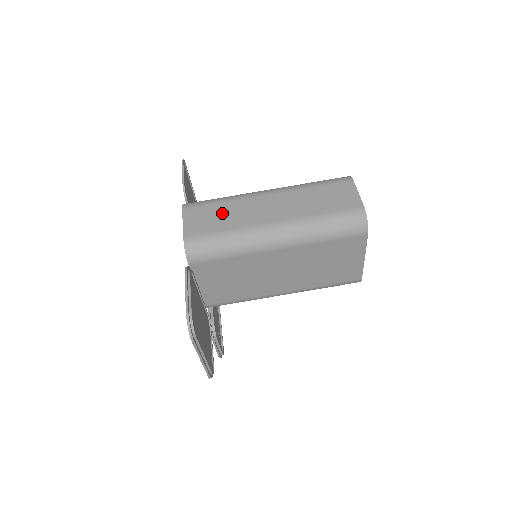
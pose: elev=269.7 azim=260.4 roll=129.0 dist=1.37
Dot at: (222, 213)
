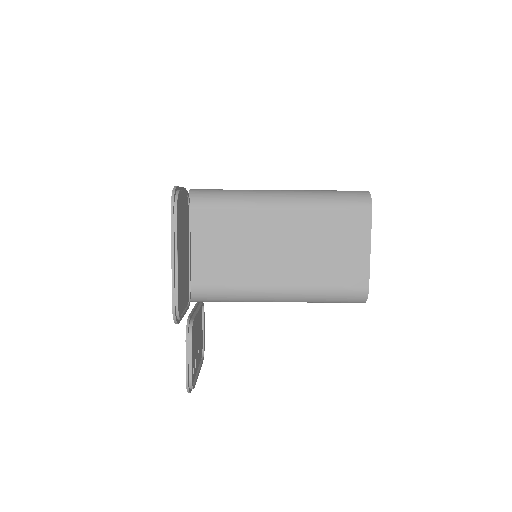
Dot at: occluded
